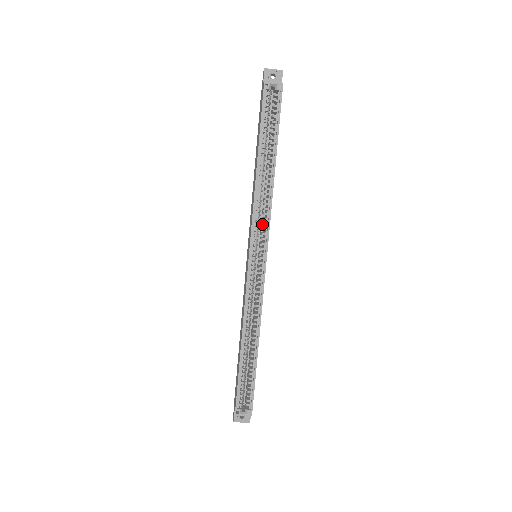
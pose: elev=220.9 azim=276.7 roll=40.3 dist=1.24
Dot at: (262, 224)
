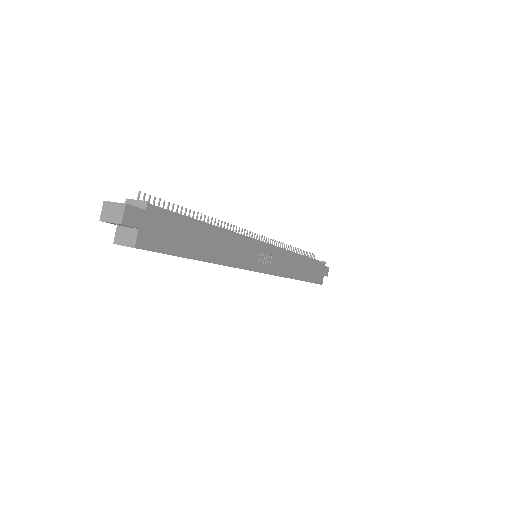
Dot at: occluded
